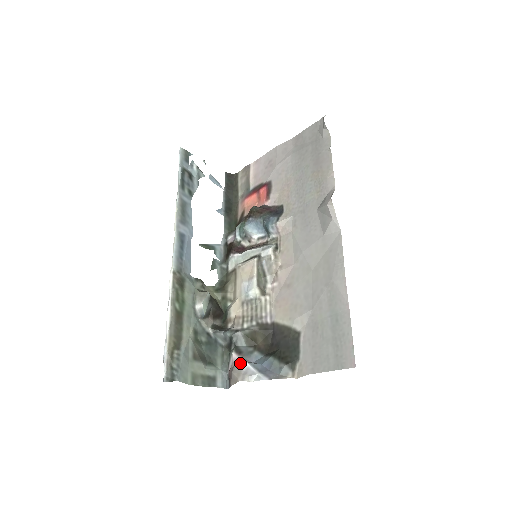
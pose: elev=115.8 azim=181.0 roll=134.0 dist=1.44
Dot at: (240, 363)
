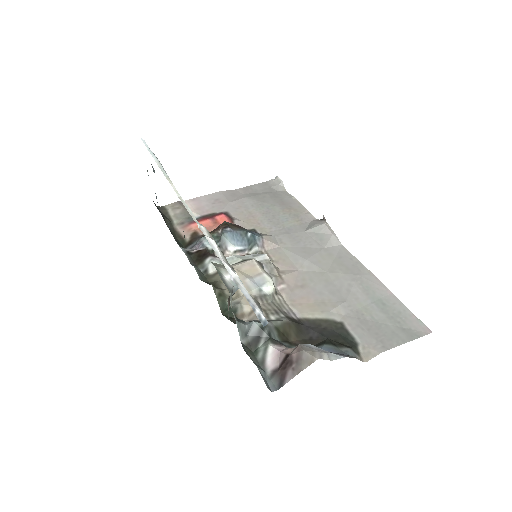
Dot at: (302, 344)
